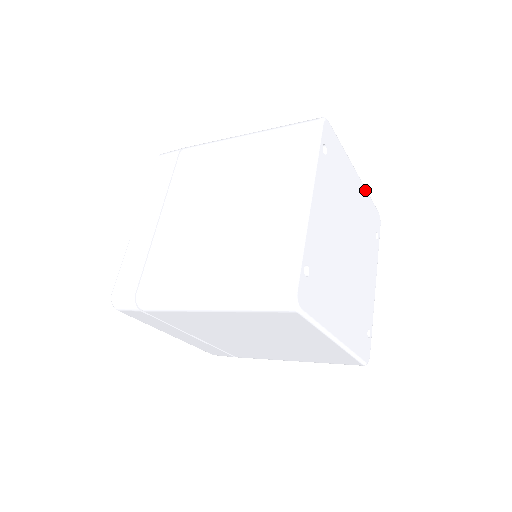
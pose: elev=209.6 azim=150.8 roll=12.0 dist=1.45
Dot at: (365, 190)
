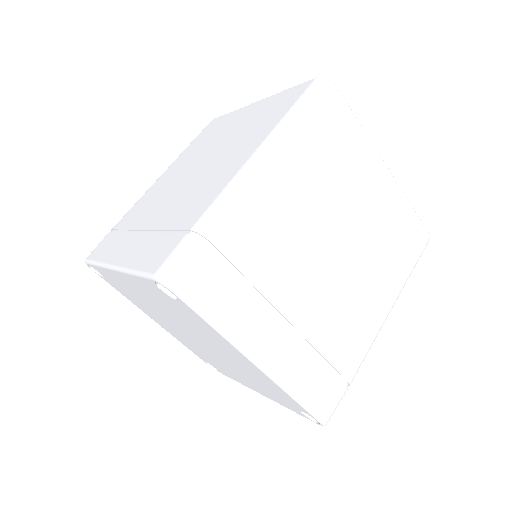
Dot at: occluded
